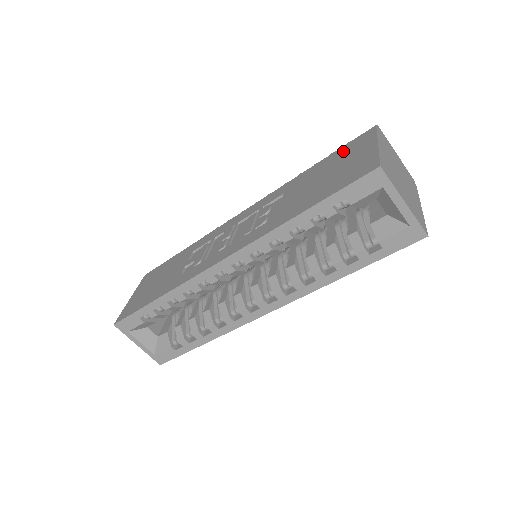
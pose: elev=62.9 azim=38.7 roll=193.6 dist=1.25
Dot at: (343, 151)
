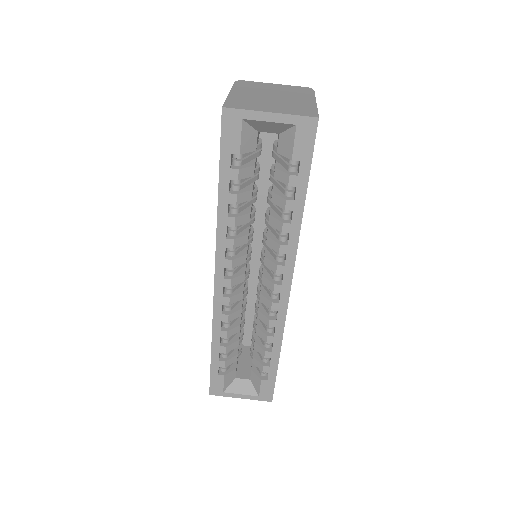
Dot at: occluded
